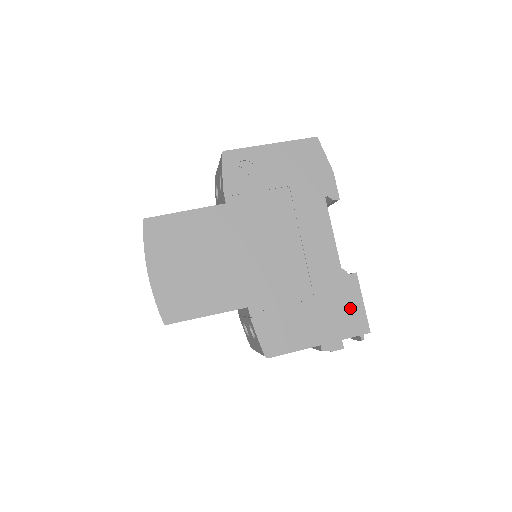
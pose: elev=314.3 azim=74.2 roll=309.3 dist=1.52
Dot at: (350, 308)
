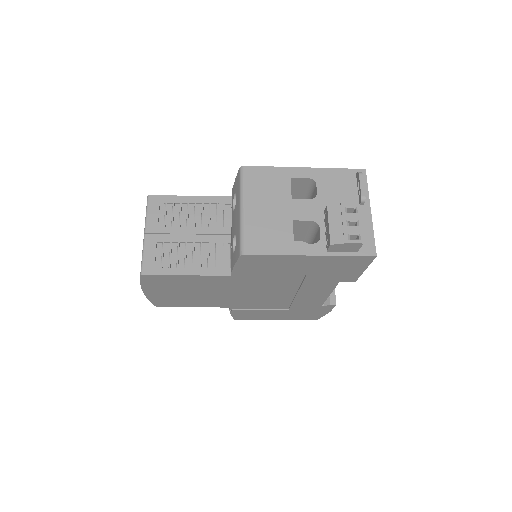
Dot at: occluded
